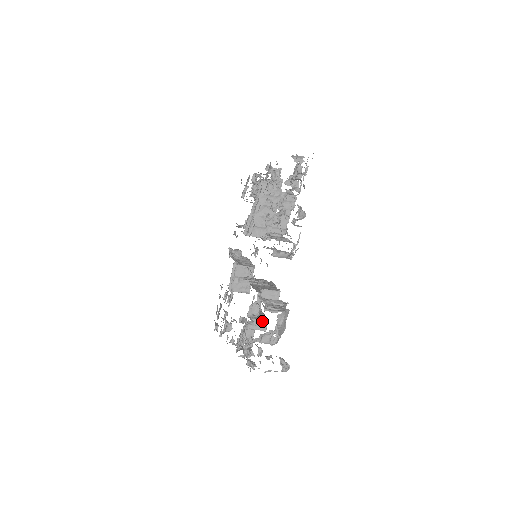
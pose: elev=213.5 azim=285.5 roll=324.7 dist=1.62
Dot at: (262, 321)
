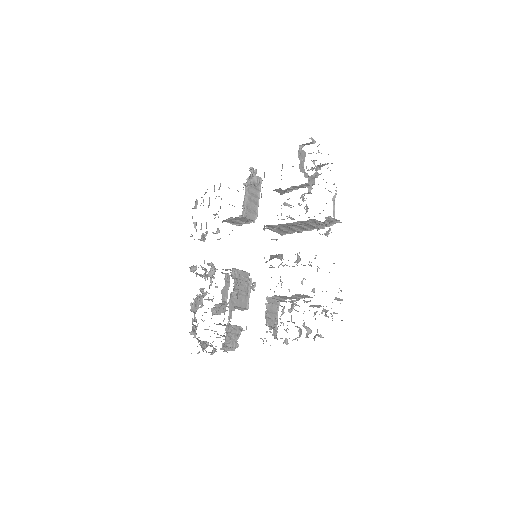
Dot at: occluded
